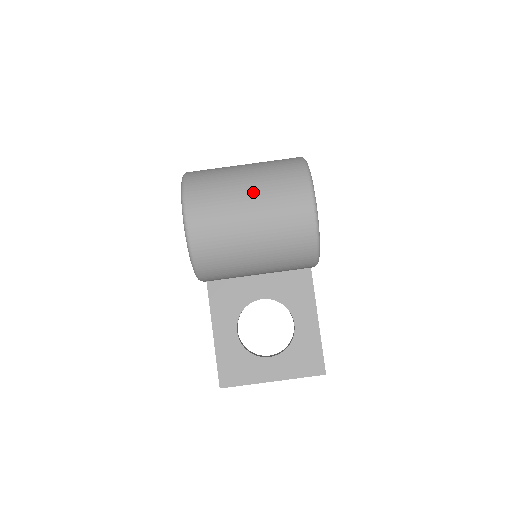
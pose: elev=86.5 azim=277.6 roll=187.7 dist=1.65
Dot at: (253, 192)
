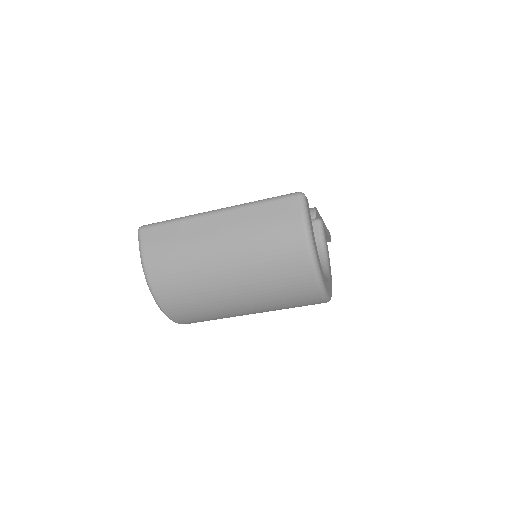
Dot at: (252, 309)
